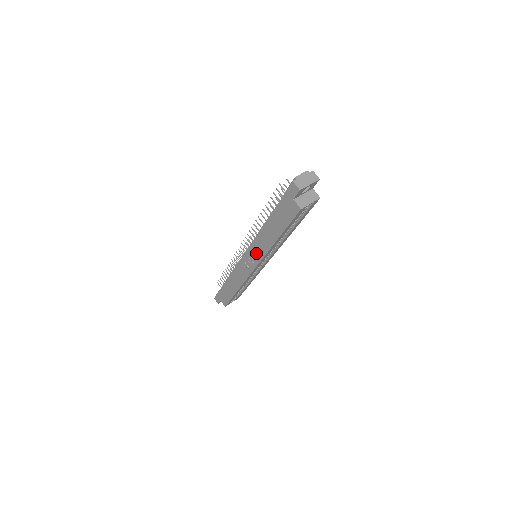
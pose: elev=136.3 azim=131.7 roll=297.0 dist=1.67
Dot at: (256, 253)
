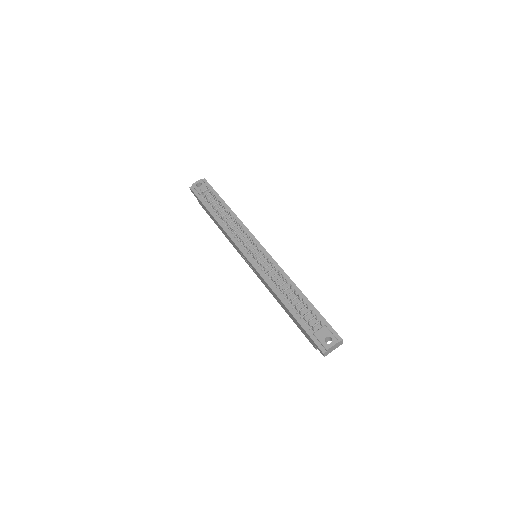
Dot at: (260, 277)
